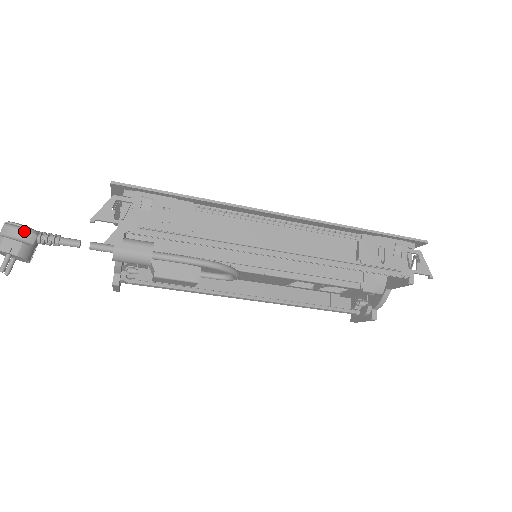
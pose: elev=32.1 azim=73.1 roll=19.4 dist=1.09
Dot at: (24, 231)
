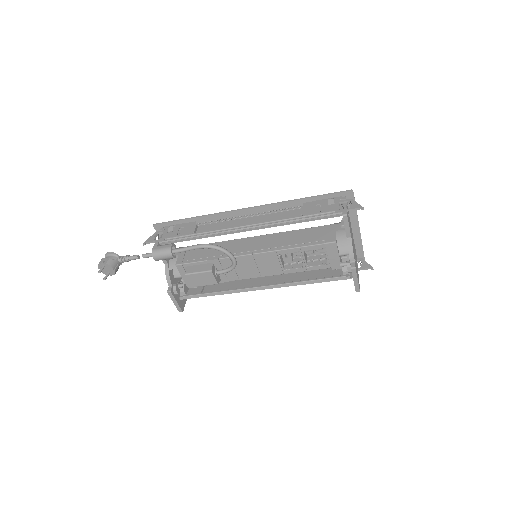
Dot at: (112, 255)
